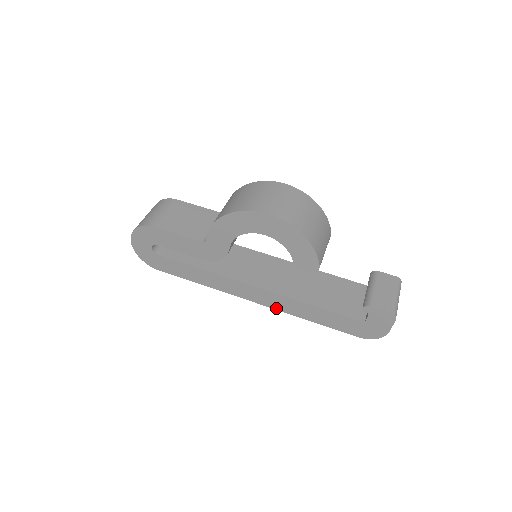
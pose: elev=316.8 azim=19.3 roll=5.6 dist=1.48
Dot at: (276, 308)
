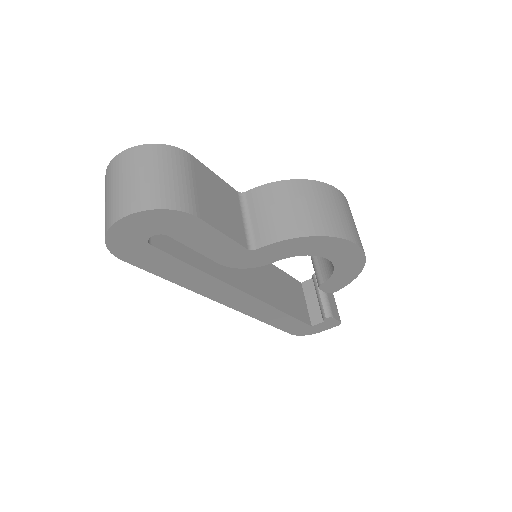
Dot at: (244, 312)
